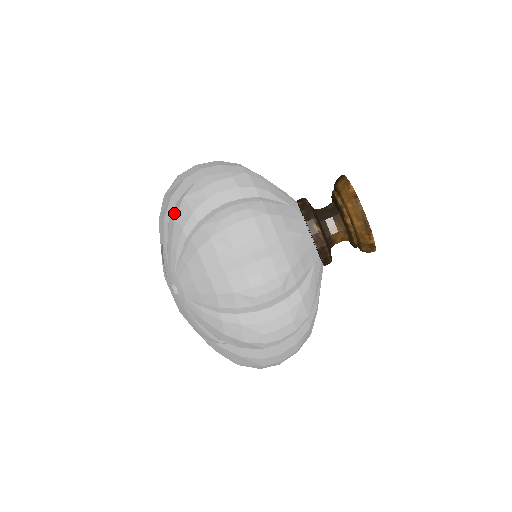
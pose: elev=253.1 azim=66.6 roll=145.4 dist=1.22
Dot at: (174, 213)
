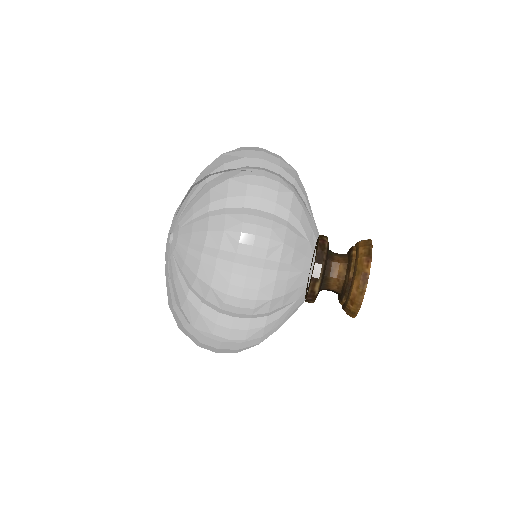
Dot at: (212, 224)
